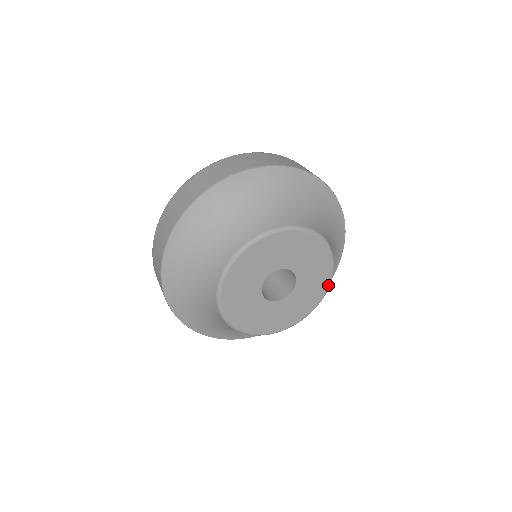
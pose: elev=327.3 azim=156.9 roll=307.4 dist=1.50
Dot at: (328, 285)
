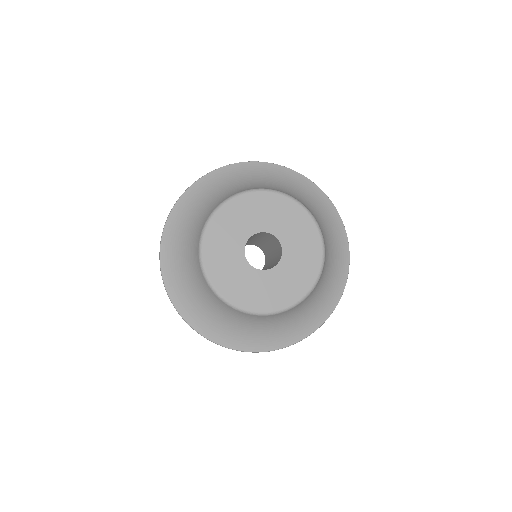
Dot at: (283, 308)
